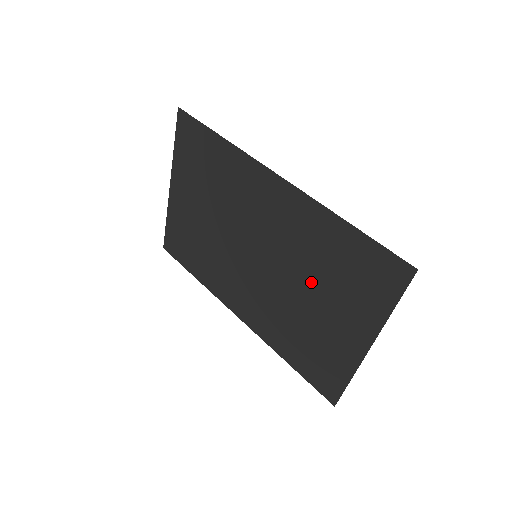
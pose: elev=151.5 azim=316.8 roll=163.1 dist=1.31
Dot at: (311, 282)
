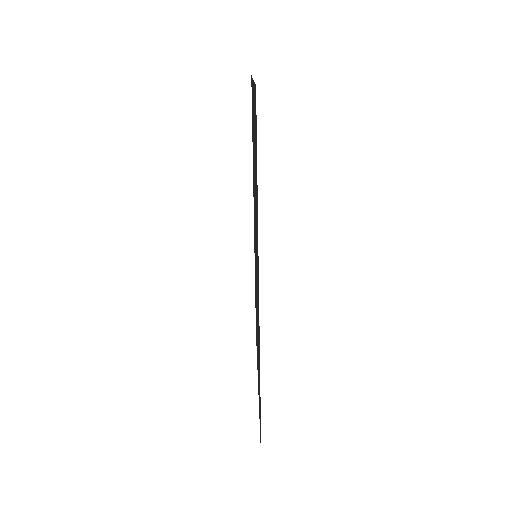
Dot at: occluded
